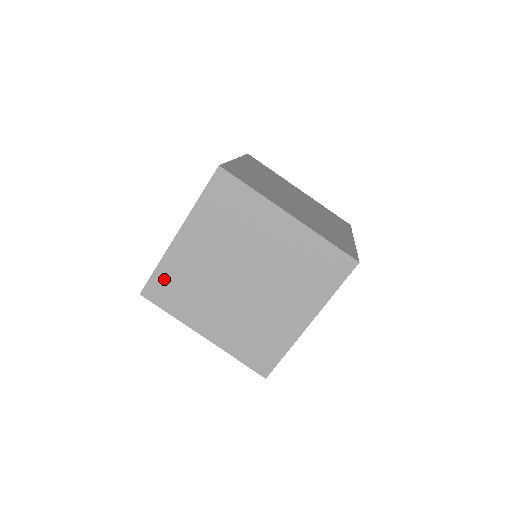
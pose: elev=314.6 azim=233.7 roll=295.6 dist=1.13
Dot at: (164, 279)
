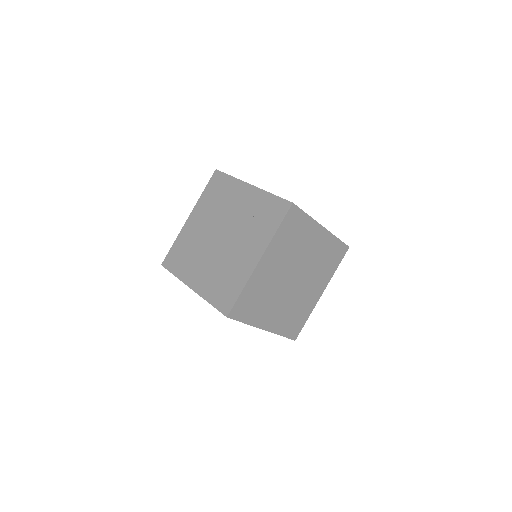
Dot at: (246, 298)
